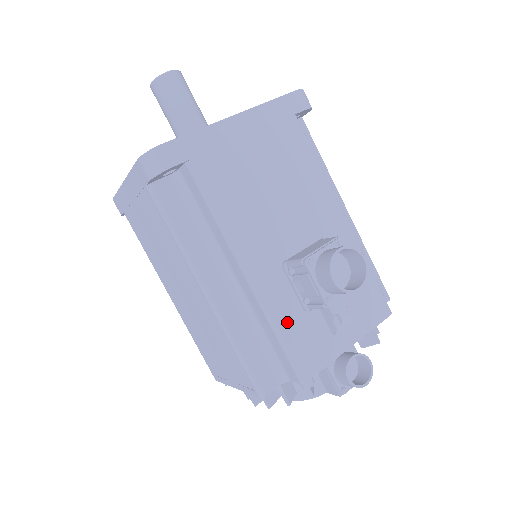
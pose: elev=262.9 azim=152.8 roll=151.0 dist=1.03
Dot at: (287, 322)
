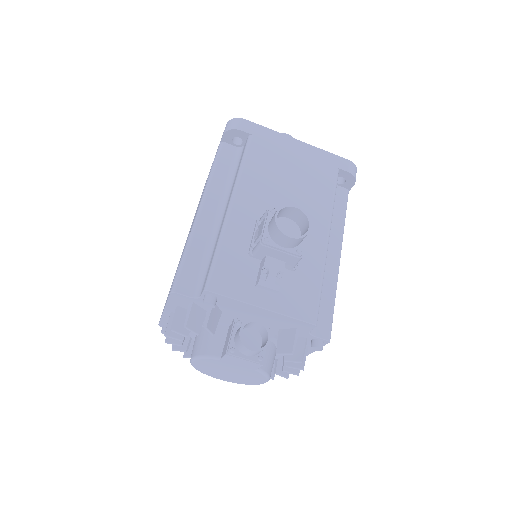
Dot at: (230, 247)
